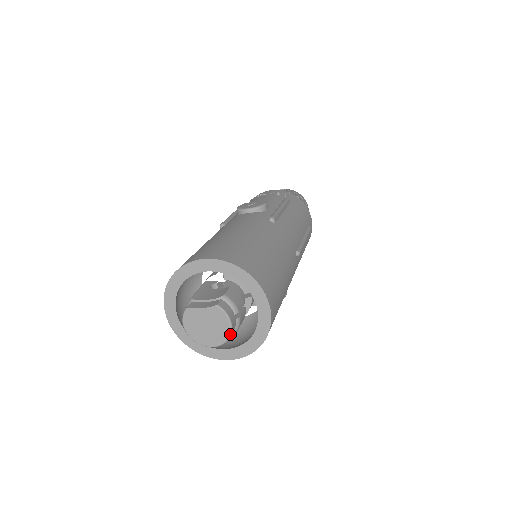
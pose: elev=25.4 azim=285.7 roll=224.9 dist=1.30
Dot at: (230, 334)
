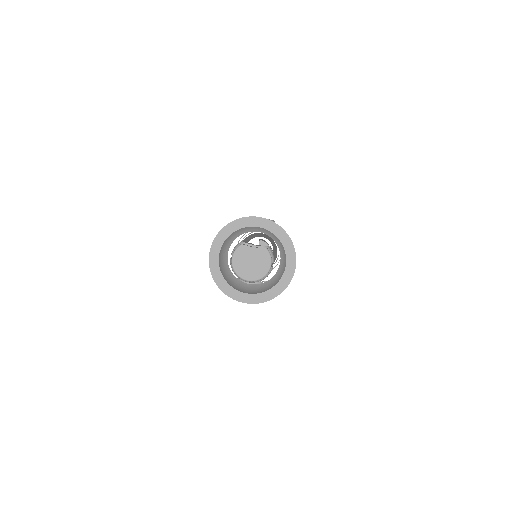
Dot at: occluded
